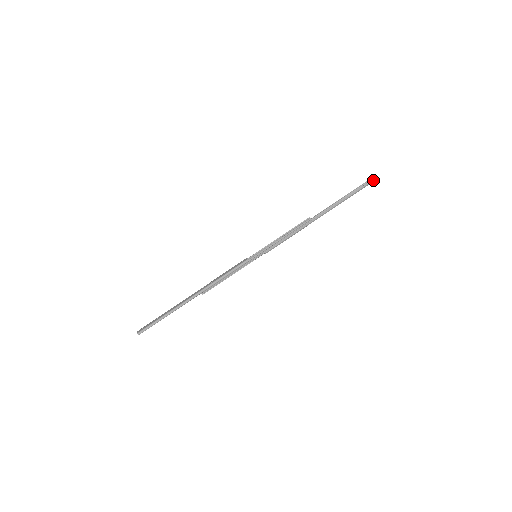
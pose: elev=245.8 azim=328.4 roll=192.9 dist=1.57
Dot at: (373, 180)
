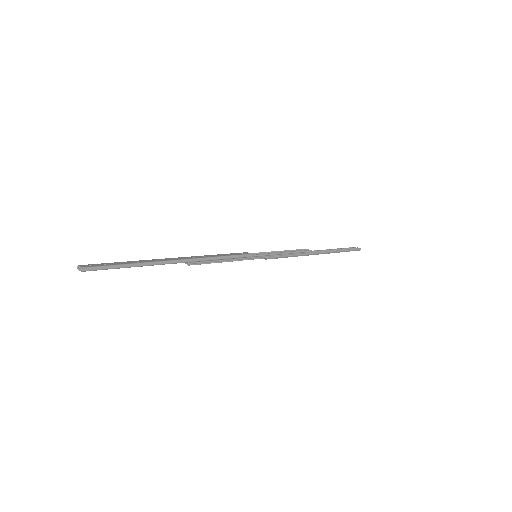
Dot at: (359, 249)
